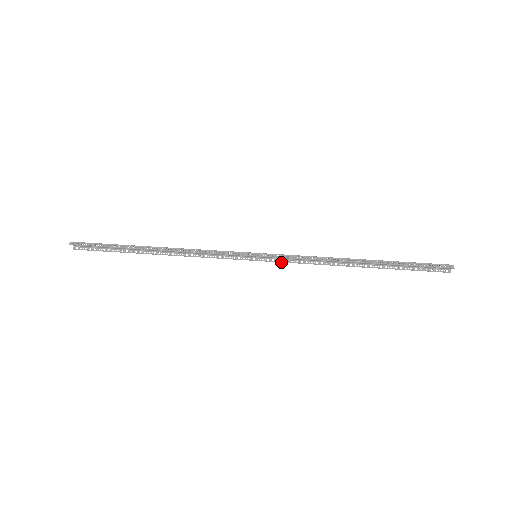
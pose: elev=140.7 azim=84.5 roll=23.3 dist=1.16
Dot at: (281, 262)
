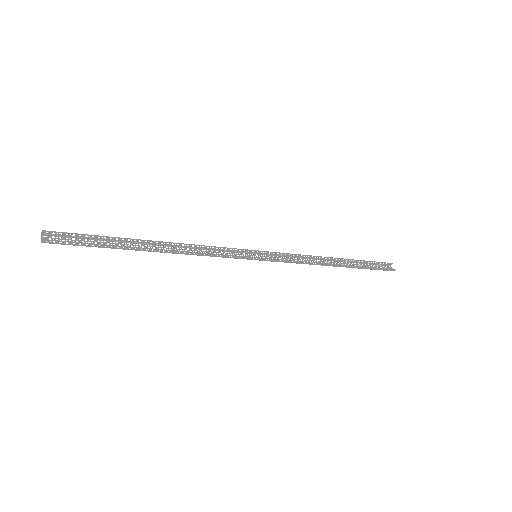
Dot at: occluded
